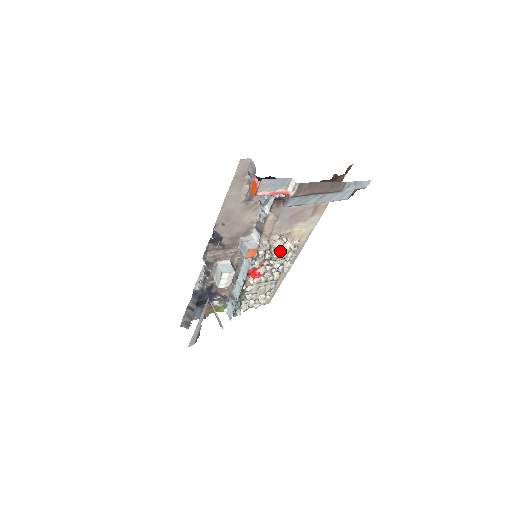
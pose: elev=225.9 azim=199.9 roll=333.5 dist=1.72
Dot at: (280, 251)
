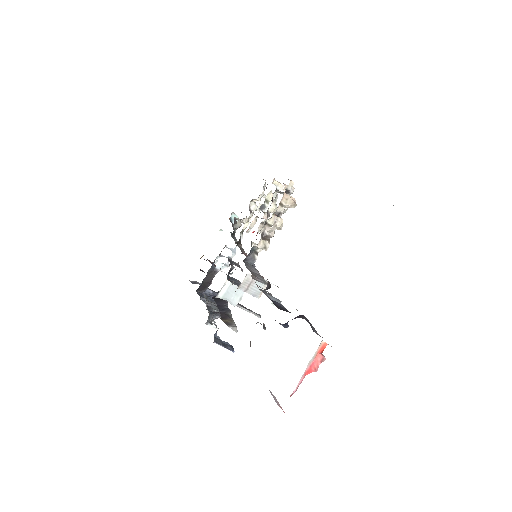
Dot at: occluded
